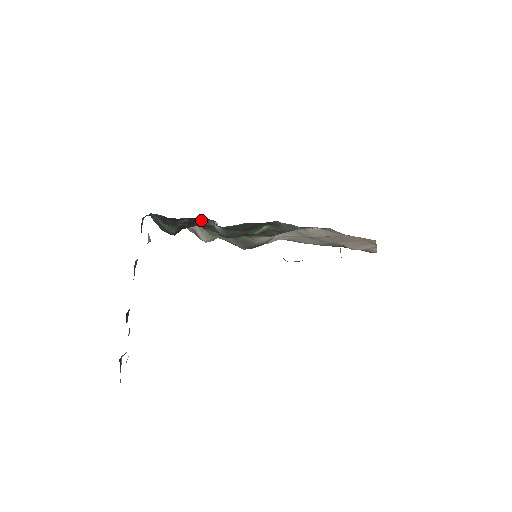
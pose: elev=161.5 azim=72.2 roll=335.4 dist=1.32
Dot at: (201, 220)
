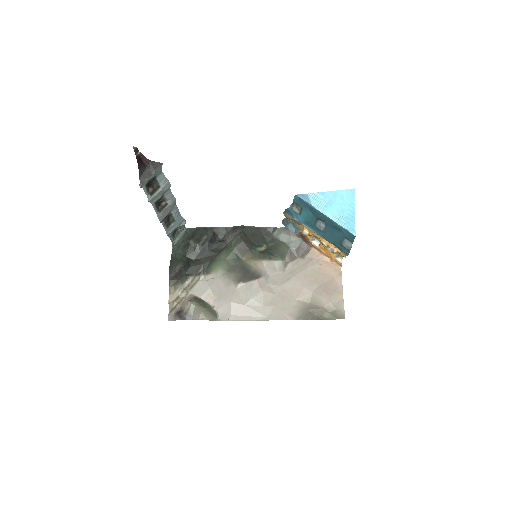
Dot at: (219, 241)
